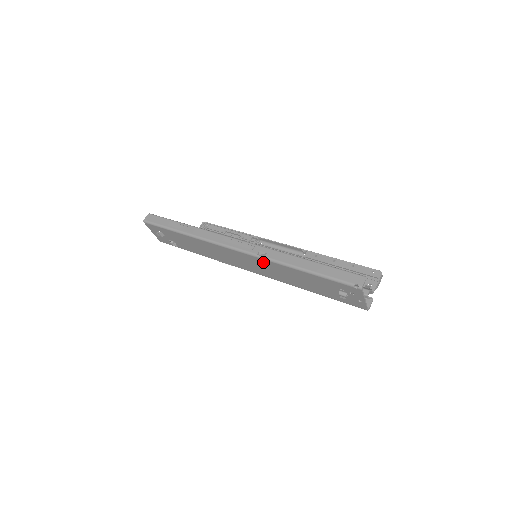
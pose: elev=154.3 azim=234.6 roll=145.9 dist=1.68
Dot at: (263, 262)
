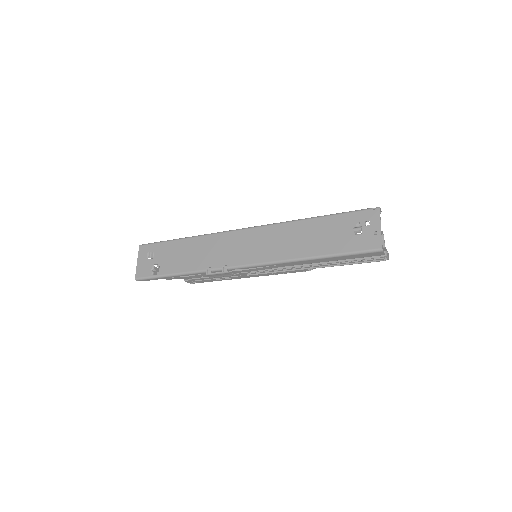
Dot at: (273, 230)
